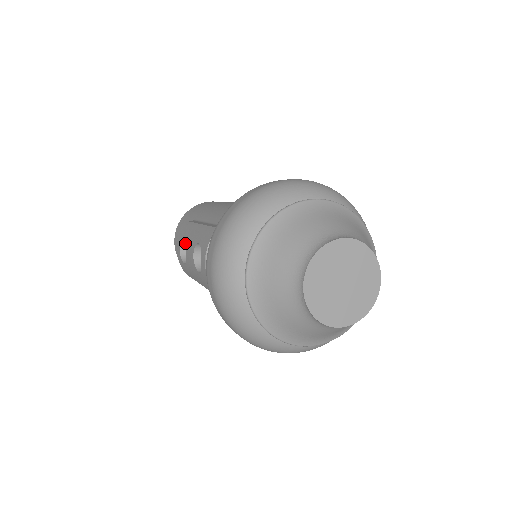
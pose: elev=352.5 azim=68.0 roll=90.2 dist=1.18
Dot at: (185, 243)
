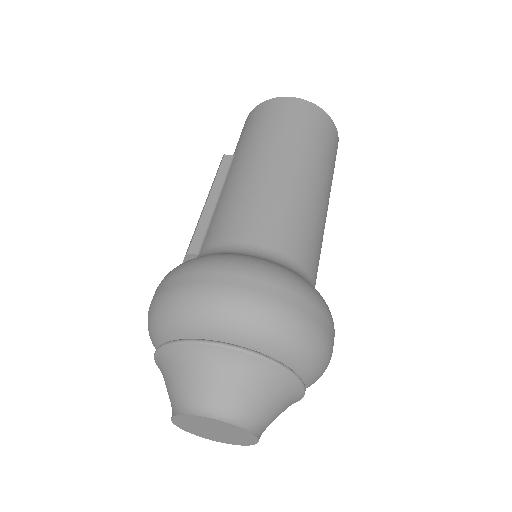
Dot at: occluded
